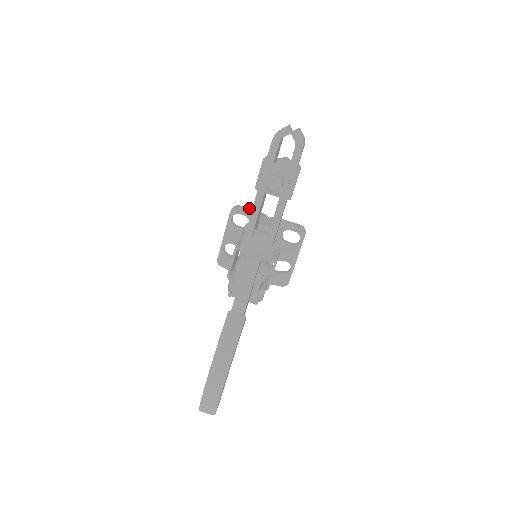
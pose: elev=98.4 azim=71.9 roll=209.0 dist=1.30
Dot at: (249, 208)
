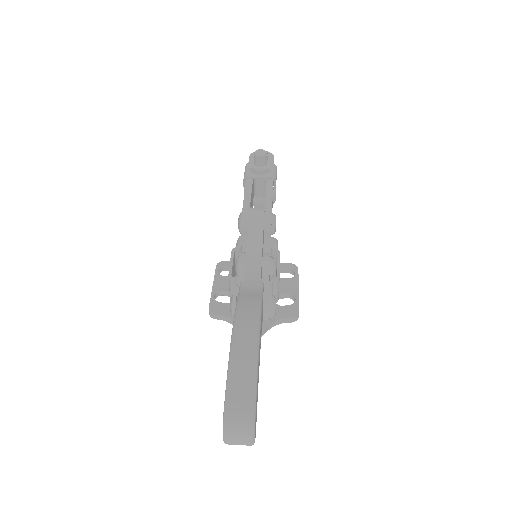
Dot at: occluded
